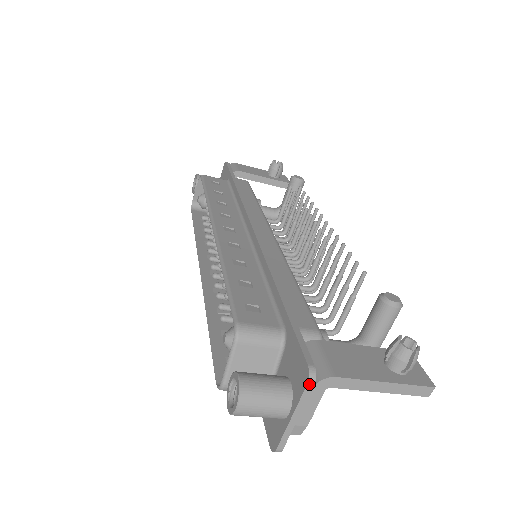
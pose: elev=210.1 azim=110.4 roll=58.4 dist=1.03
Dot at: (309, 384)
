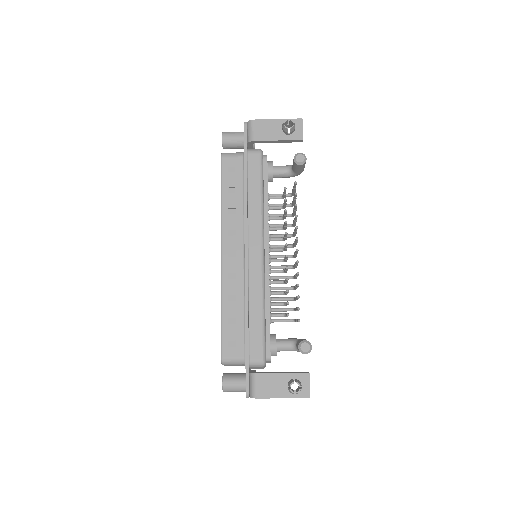
Dot at: occluded
